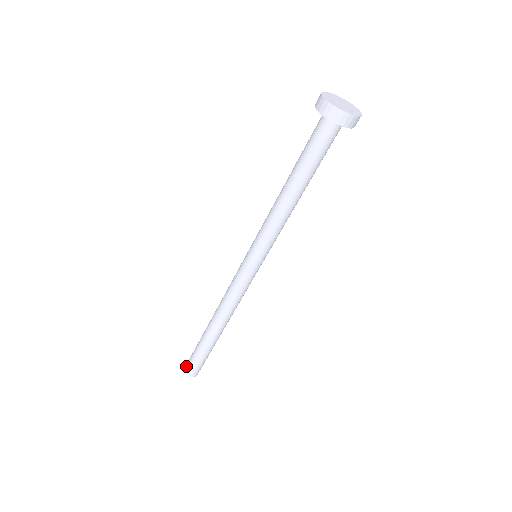
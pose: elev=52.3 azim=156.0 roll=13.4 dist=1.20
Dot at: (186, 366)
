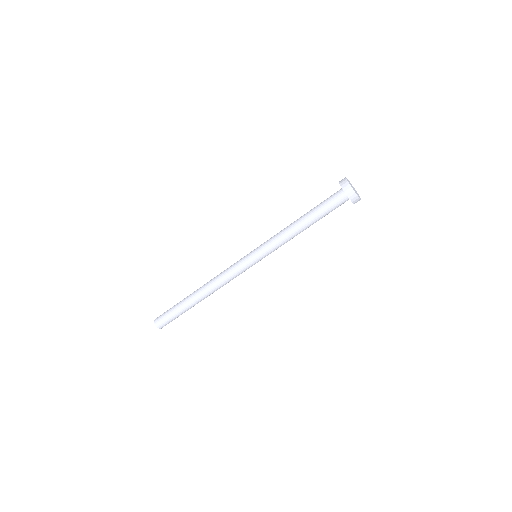
Dot at: (158, 319)
